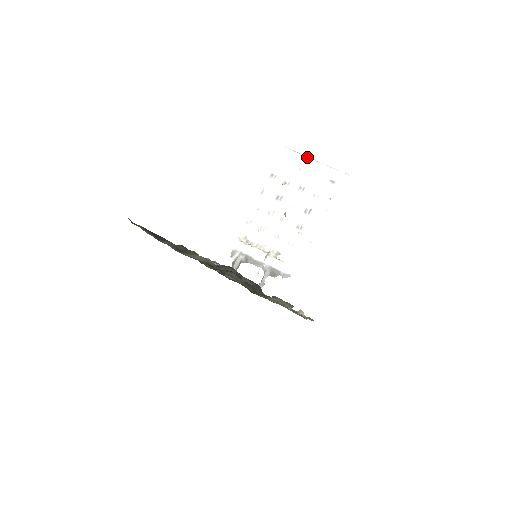
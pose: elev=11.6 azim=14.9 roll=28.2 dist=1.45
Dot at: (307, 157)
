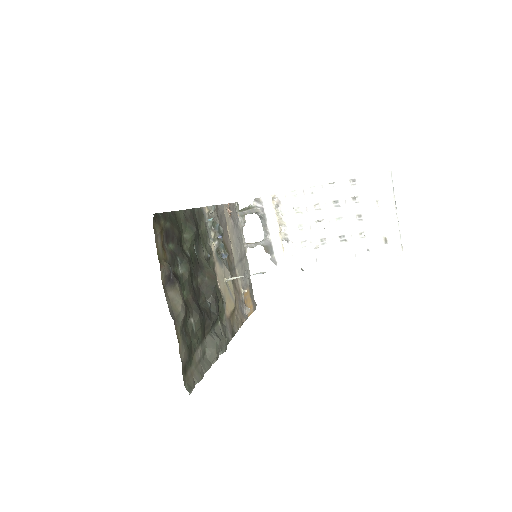
Dot at: (394, 201)
